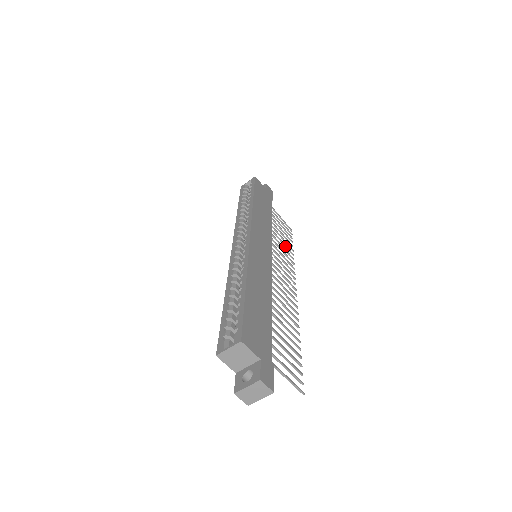
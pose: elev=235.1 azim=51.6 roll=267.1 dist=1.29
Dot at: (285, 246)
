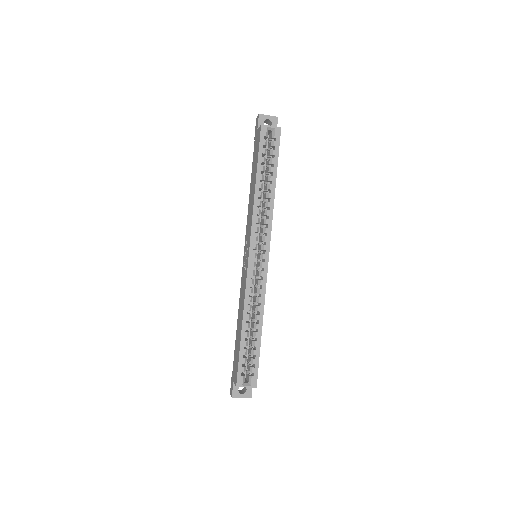
Dot at: occluded
